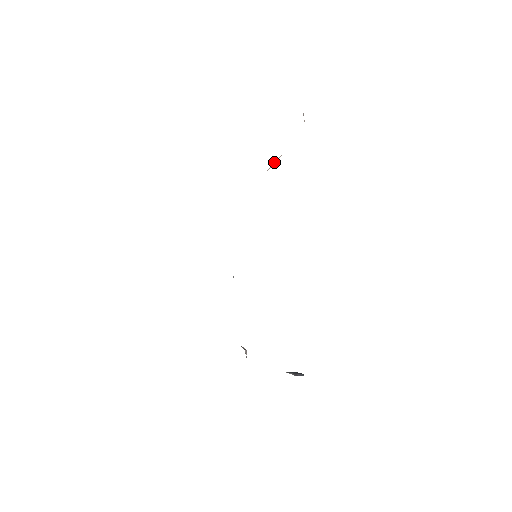
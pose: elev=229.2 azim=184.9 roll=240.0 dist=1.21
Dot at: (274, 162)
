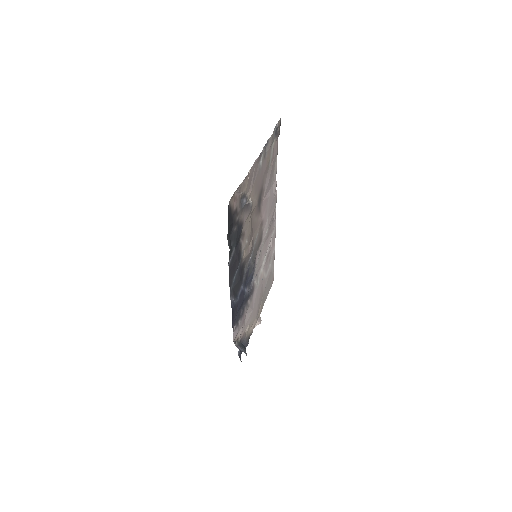
Dot at: (255, 197)
